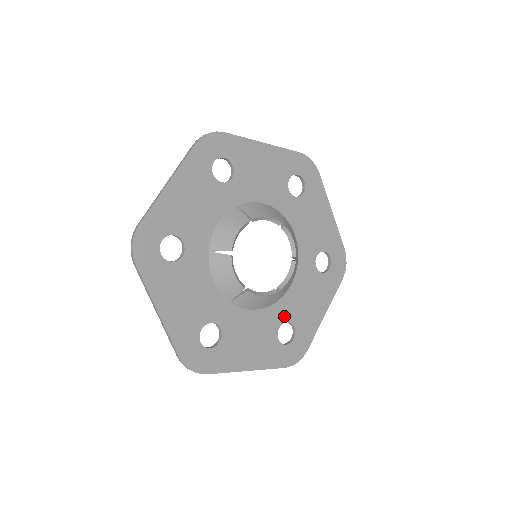
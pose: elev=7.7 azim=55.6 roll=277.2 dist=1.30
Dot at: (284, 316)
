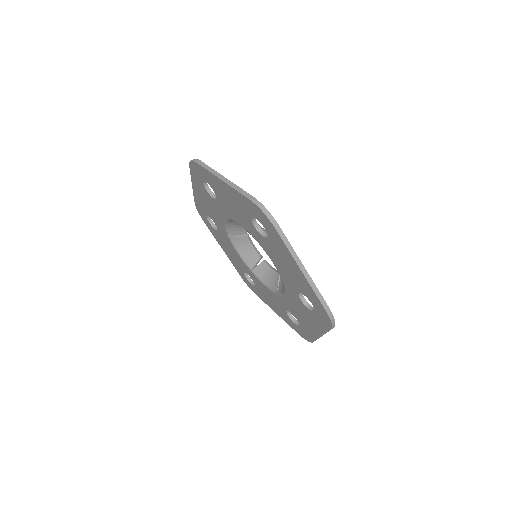
Dot at: occluded
